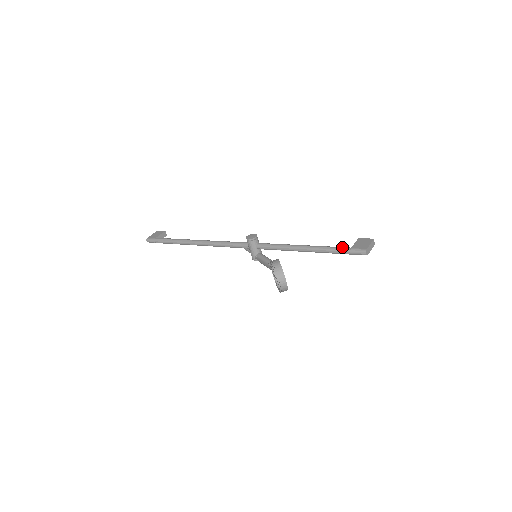
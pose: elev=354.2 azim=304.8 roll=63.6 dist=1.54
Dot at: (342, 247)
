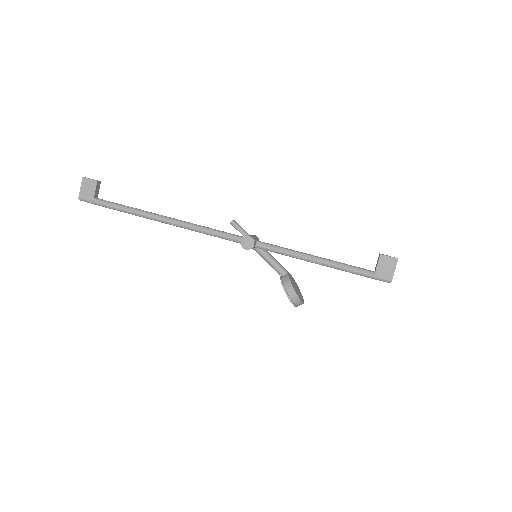
Dot at: (364, 273)
